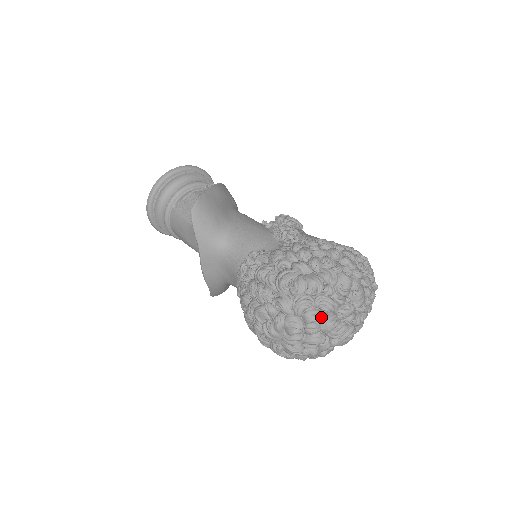
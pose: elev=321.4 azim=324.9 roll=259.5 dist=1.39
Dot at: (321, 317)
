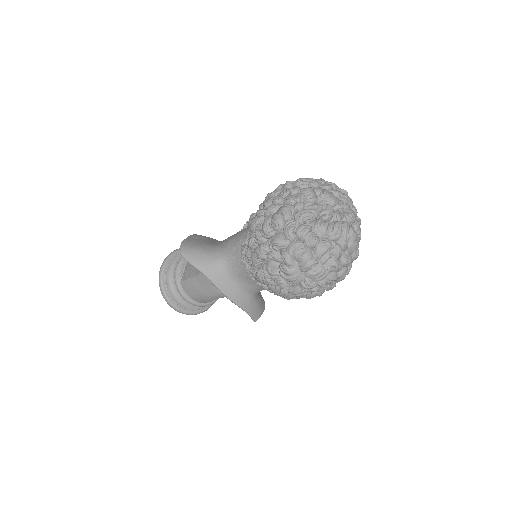
Dot at: (309, 227)
